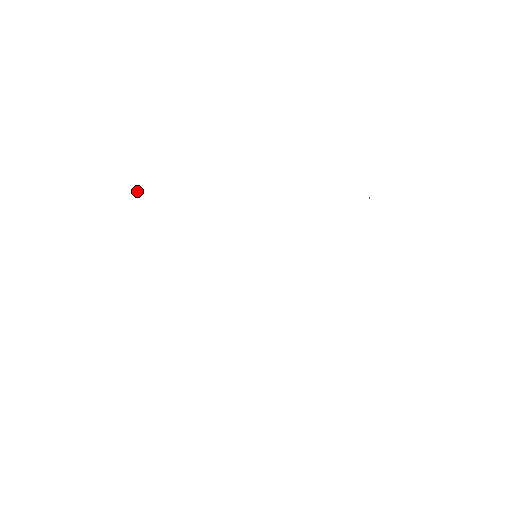
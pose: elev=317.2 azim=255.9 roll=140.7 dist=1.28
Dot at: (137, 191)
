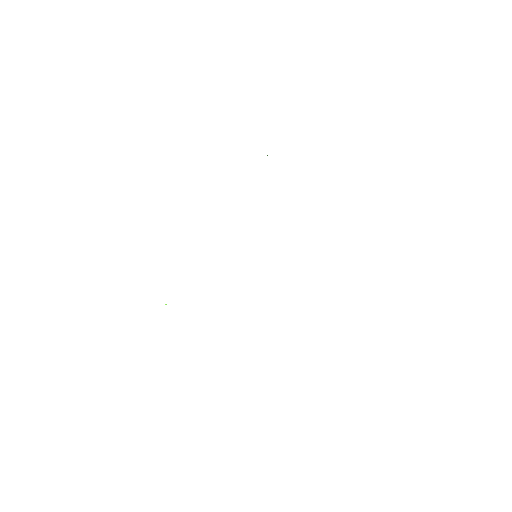
Dot at: occluded
